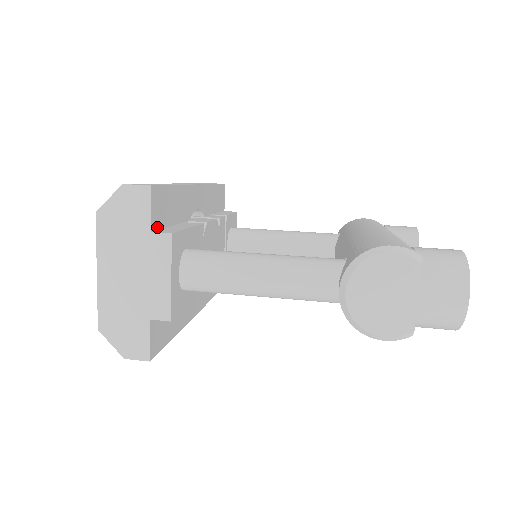
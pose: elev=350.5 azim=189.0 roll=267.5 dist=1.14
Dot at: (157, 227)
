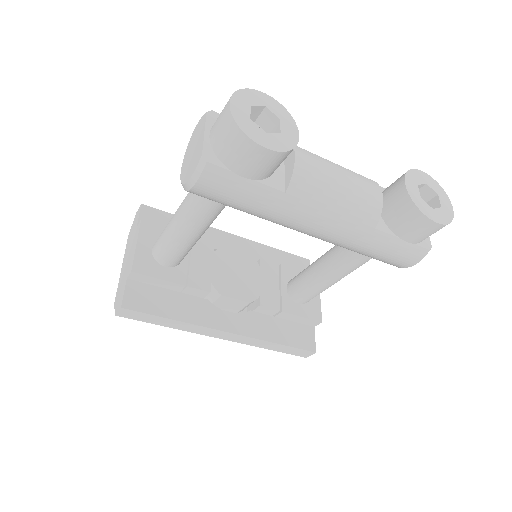
Dot at: occluded
